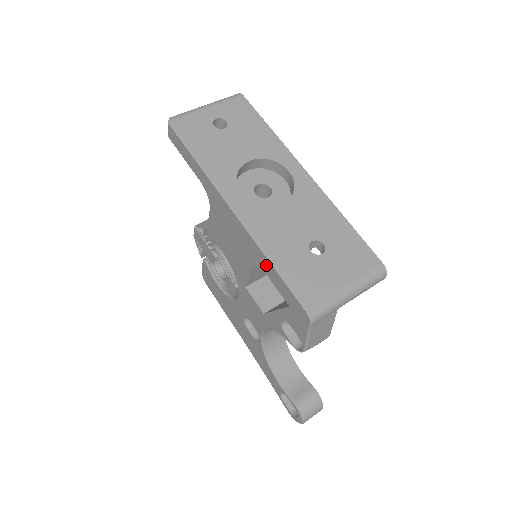
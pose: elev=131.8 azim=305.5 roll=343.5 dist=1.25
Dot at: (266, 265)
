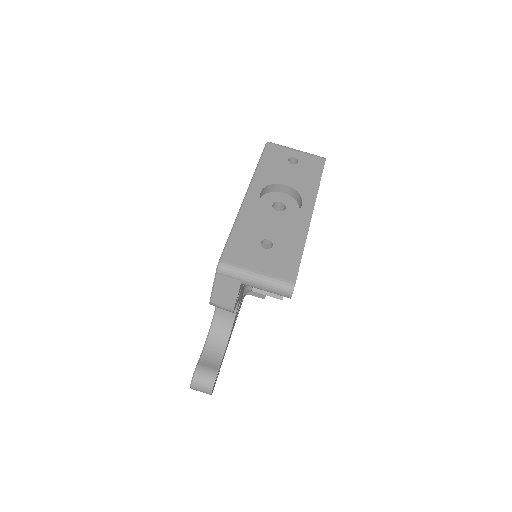
Dot at: occluded
